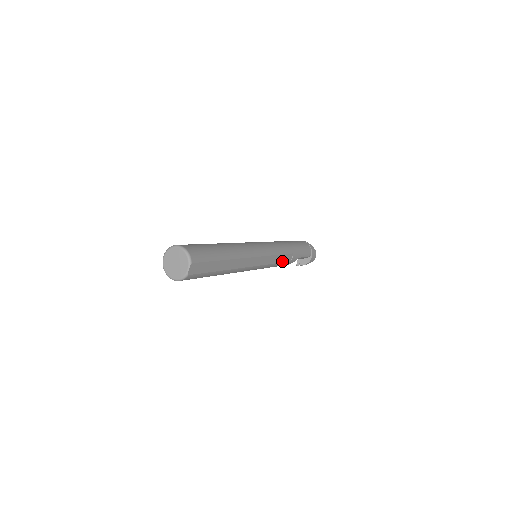
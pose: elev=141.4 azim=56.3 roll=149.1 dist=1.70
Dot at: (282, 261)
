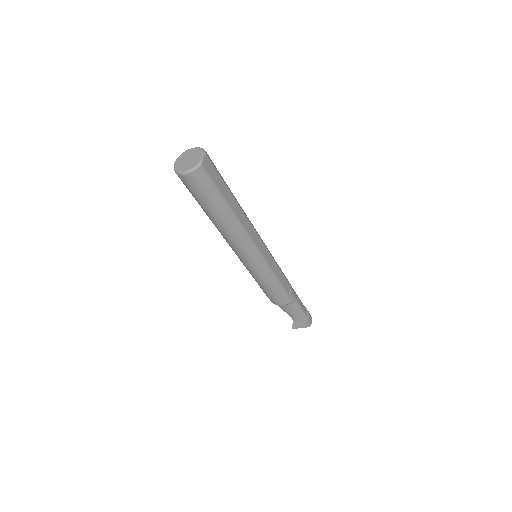
Dot at: (281, 282)
